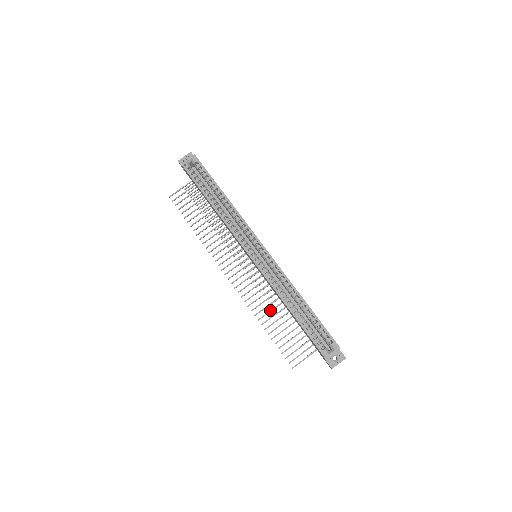
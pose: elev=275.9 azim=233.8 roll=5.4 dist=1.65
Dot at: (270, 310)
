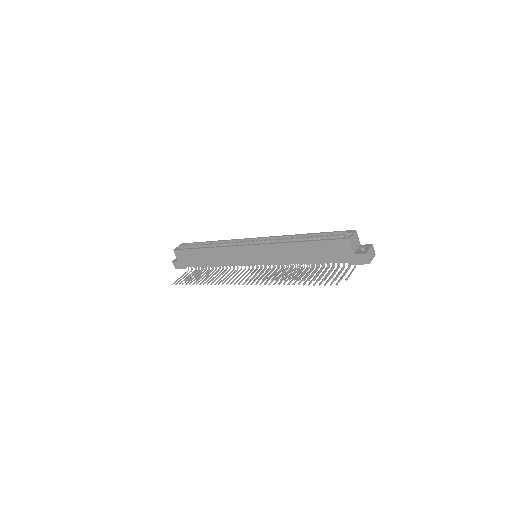
Dot at: (290, 275)
